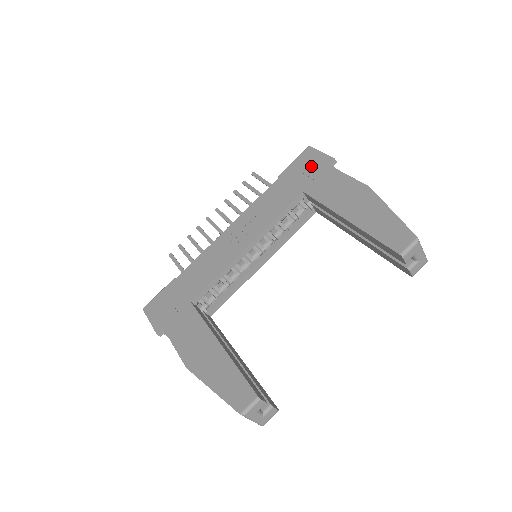
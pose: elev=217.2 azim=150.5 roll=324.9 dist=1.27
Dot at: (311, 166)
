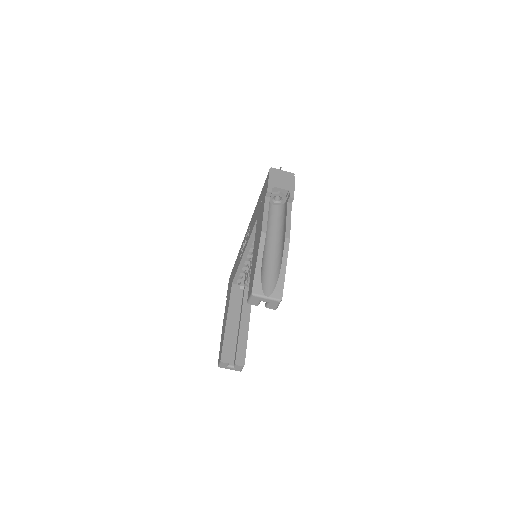
Dot at: (264, 193)
